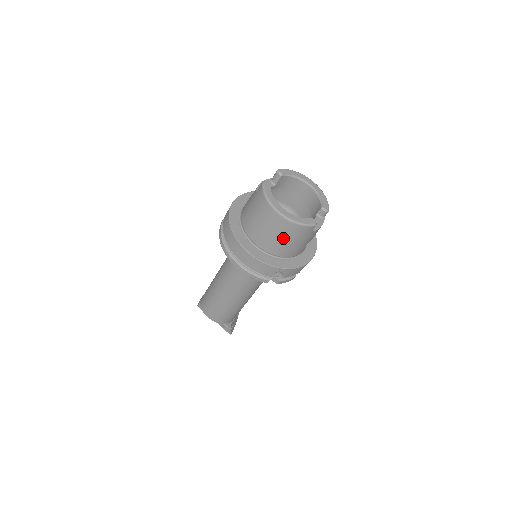
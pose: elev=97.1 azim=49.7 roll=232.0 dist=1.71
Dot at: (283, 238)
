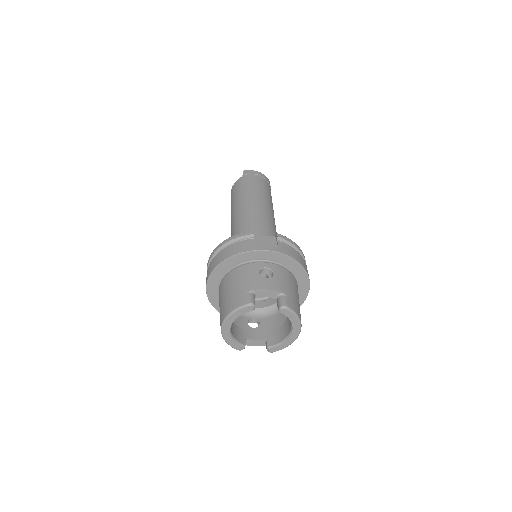
Dot at: occluded
